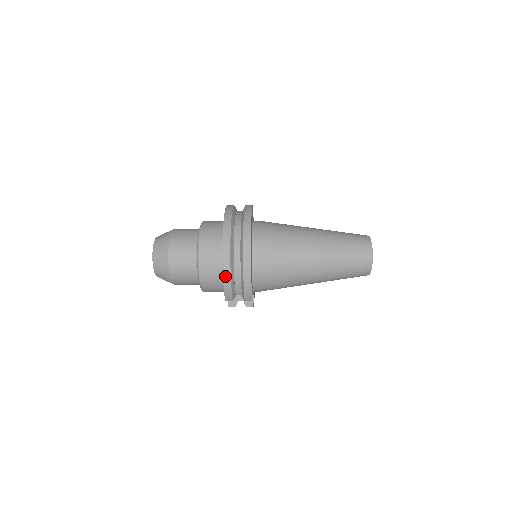
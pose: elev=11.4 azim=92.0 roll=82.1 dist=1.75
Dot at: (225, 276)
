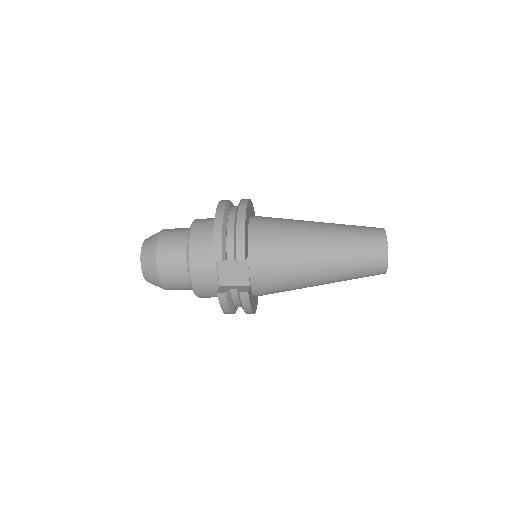
Dot at: (216, 224)
